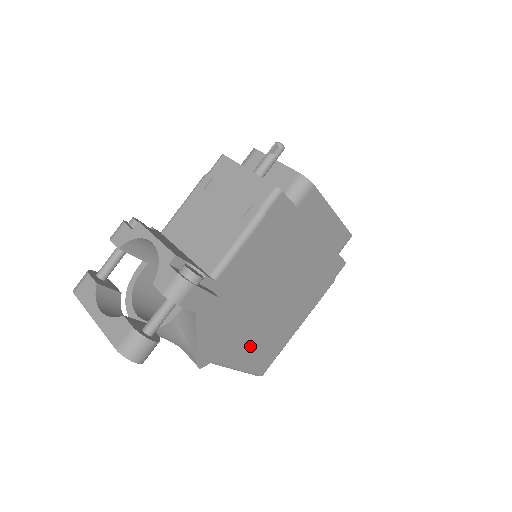
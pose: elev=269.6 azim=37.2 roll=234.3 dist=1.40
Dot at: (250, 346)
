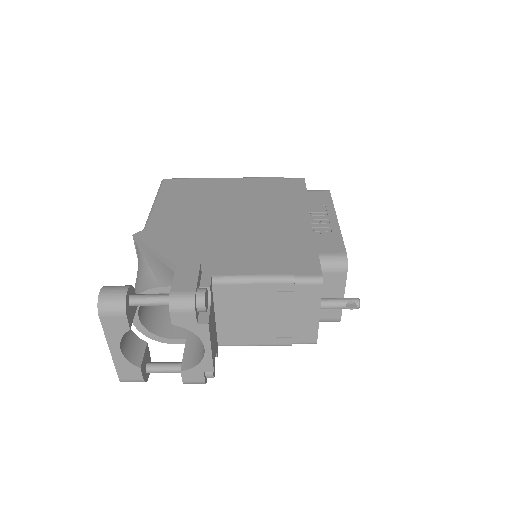
Dot at: occluded
